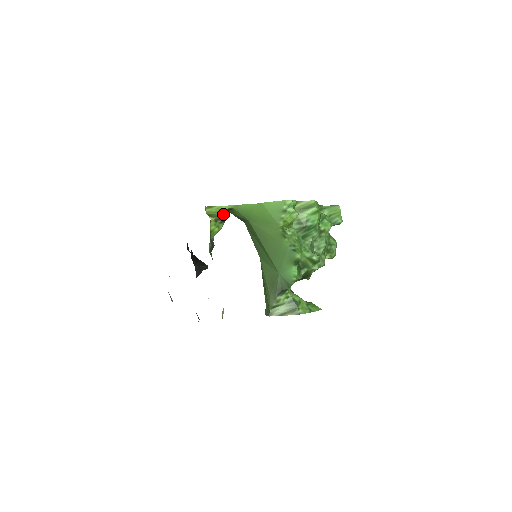
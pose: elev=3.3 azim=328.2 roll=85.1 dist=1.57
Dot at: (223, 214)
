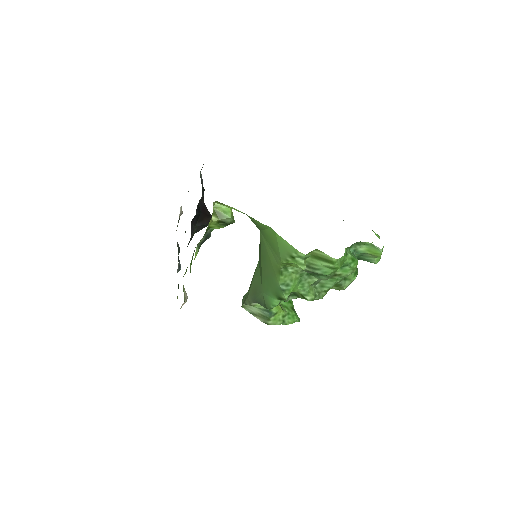
Dot at: (230, 219)
